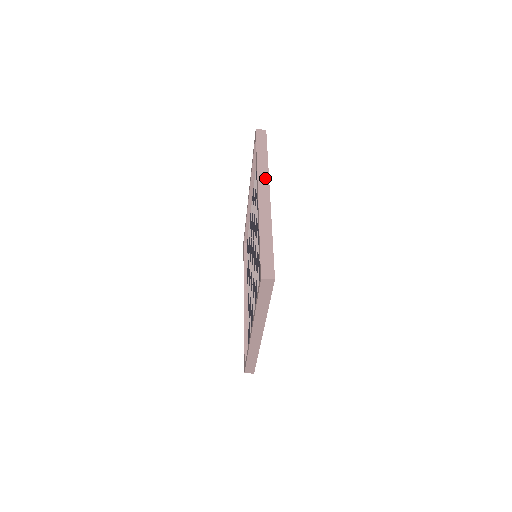
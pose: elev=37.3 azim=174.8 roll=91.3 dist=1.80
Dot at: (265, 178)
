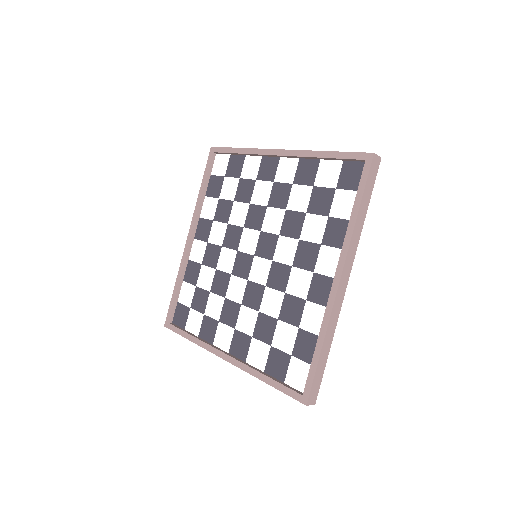
Dot at: occluded
